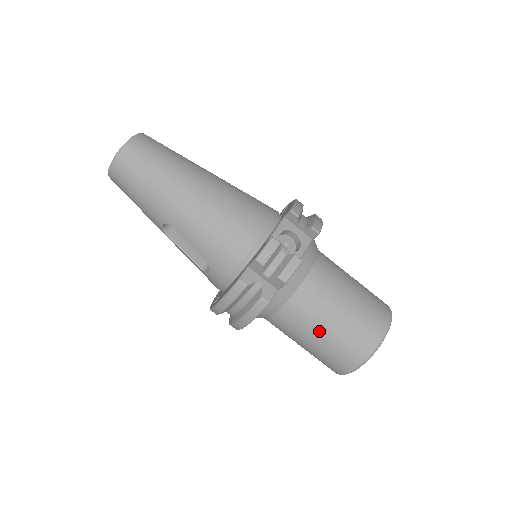
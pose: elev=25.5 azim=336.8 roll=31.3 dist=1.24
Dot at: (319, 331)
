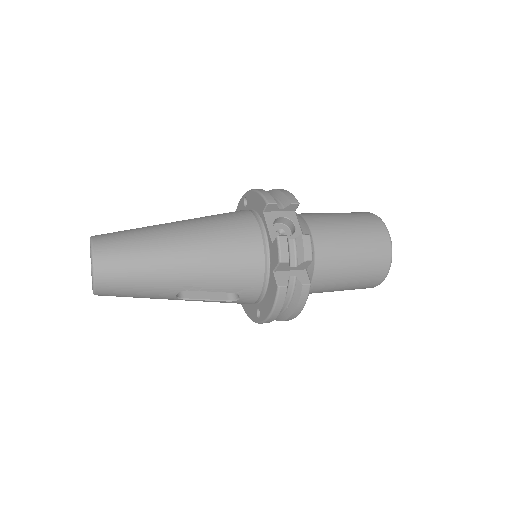
Dot at: (348, 272)
